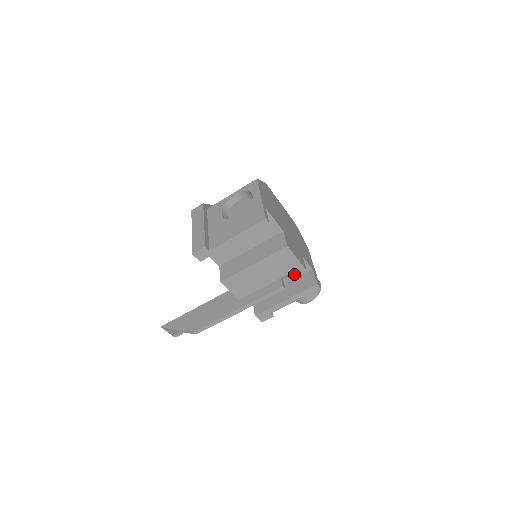
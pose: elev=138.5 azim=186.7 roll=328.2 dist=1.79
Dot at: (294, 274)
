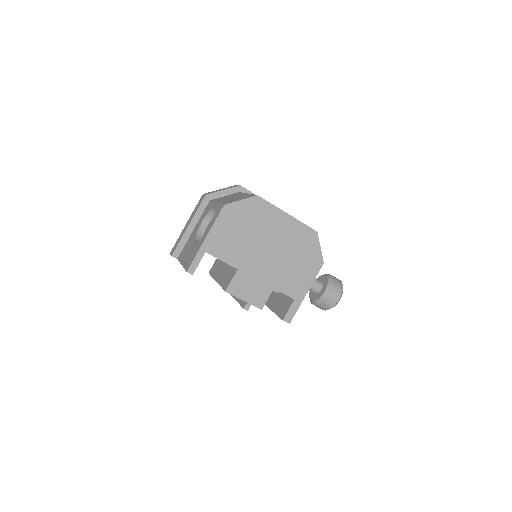
Dot at: occluded
